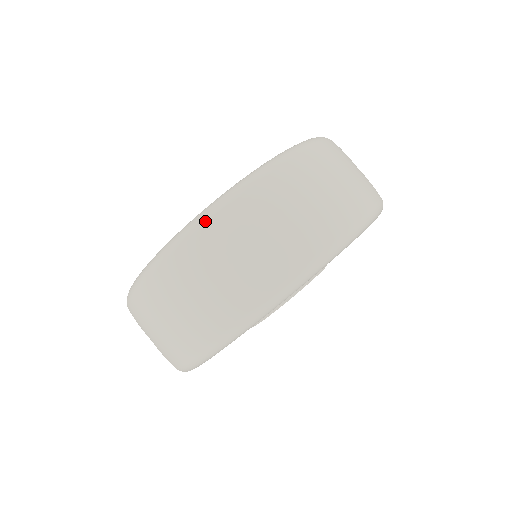
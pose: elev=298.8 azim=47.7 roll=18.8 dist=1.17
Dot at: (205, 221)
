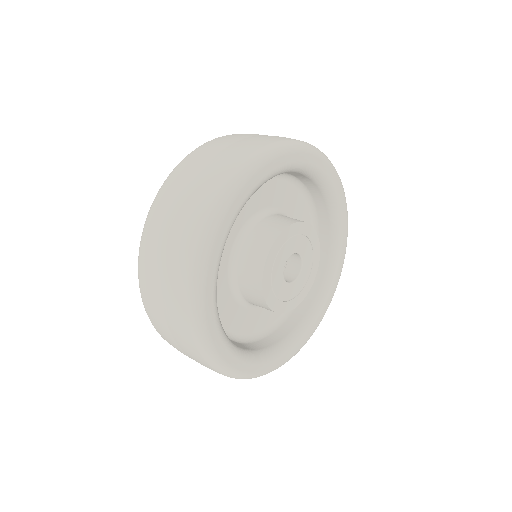
Dot at: (215, 139)
